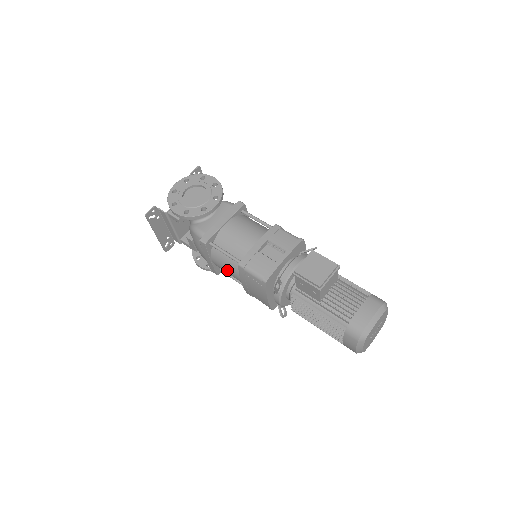
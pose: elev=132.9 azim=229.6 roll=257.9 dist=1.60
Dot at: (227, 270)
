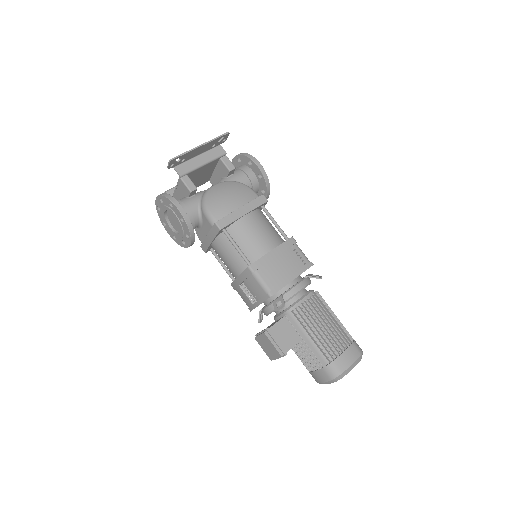
Dot at: occluded
